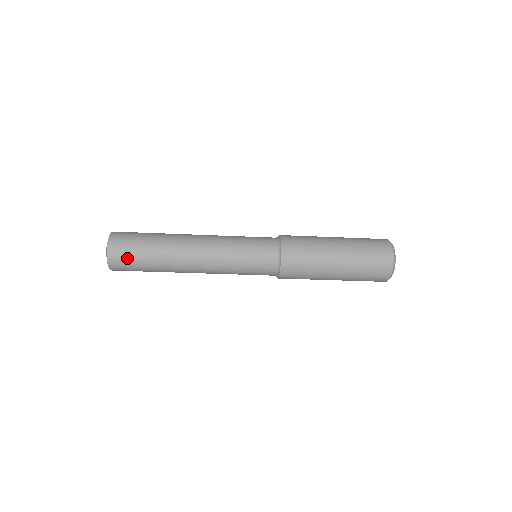
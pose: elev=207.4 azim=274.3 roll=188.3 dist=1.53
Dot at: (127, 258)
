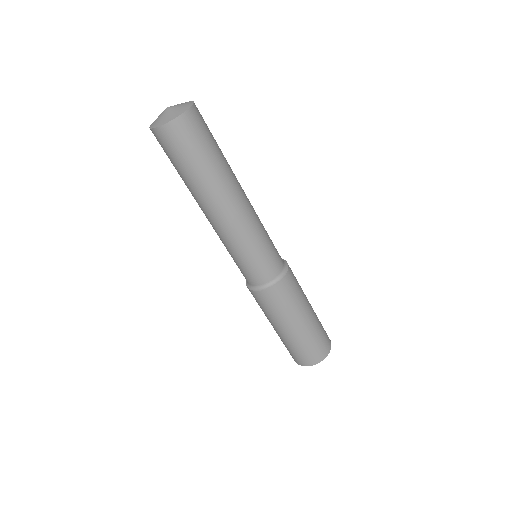
Dot at: (191, 140)
